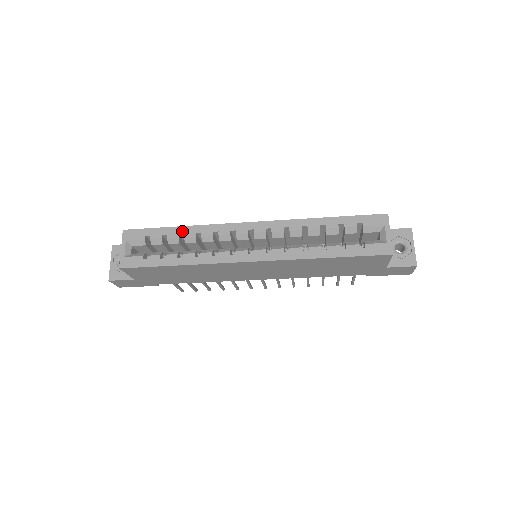
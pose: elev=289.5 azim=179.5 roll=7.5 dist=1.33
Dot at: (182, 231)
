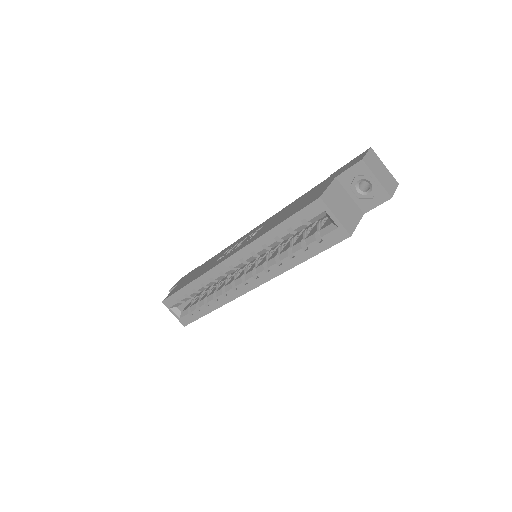
Dot at: (192, 287)
